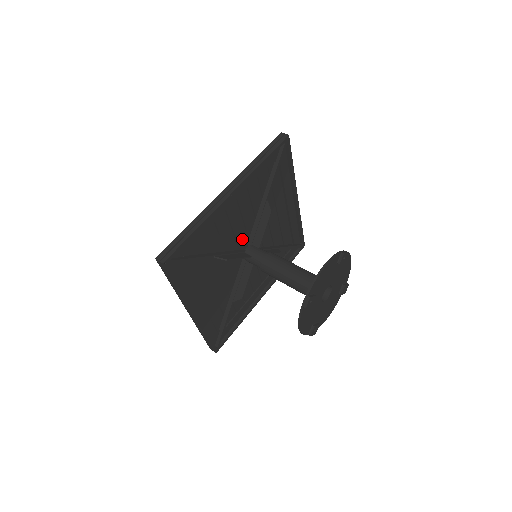
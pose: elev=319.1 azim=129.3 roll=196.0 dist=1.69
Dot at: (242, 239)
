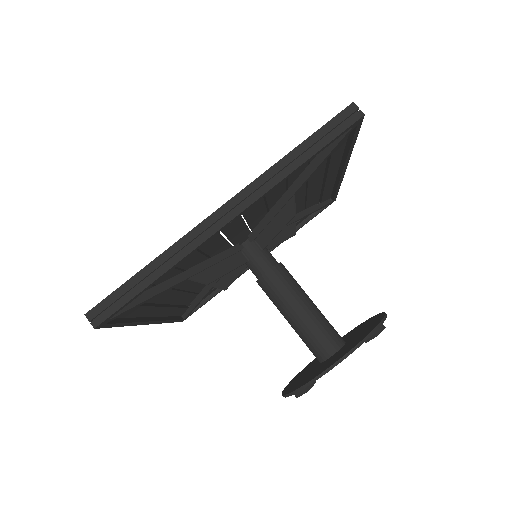
Dot at: (240, 236)
